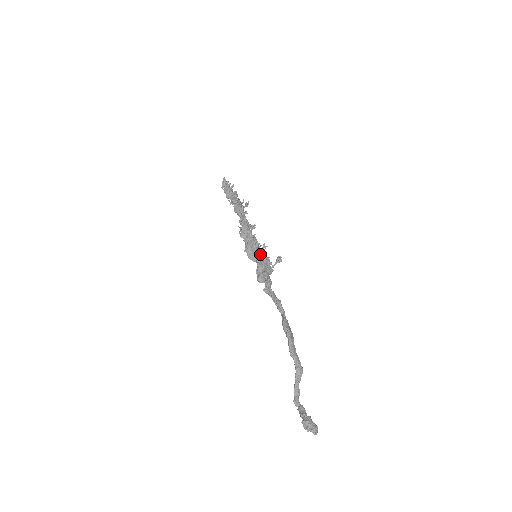
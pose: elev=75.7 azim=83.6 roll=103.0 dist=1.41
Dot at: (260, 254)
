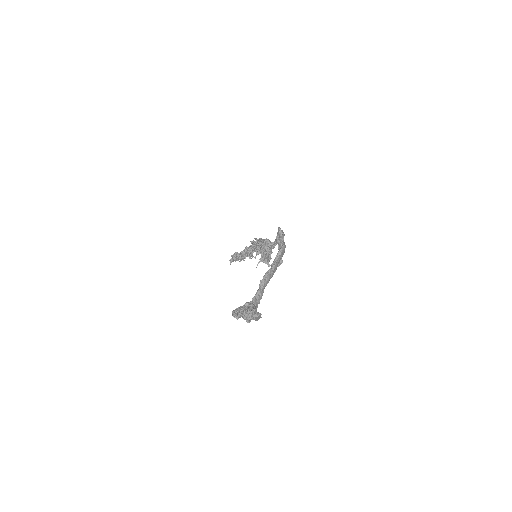
Dot at: occluded
